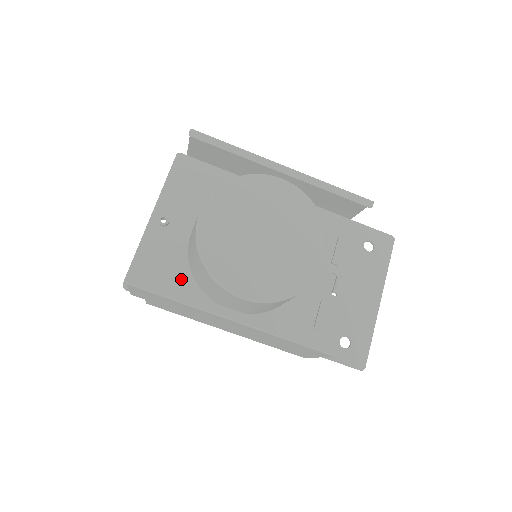
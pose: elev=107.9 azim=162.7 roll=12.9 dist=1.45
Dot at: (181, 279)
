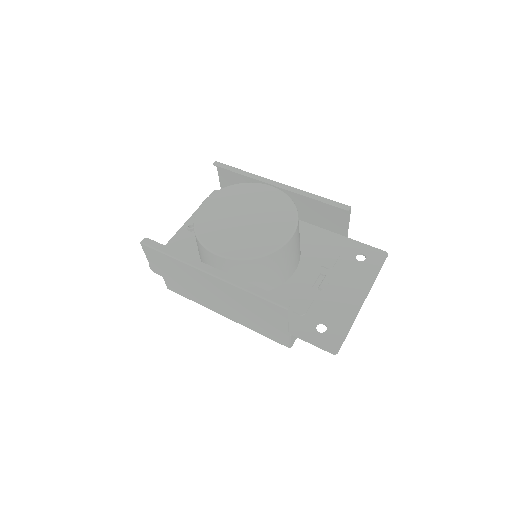
Dot at: occluded
